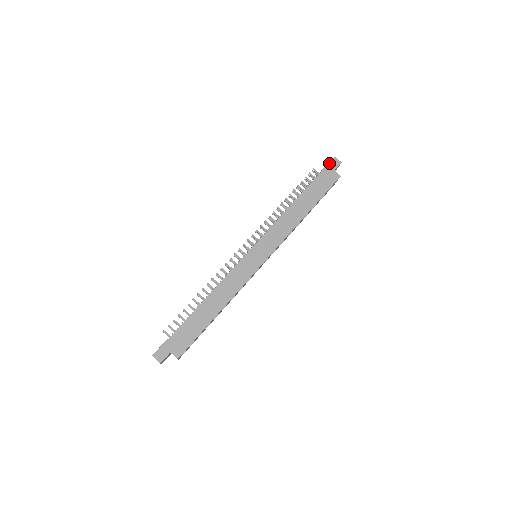
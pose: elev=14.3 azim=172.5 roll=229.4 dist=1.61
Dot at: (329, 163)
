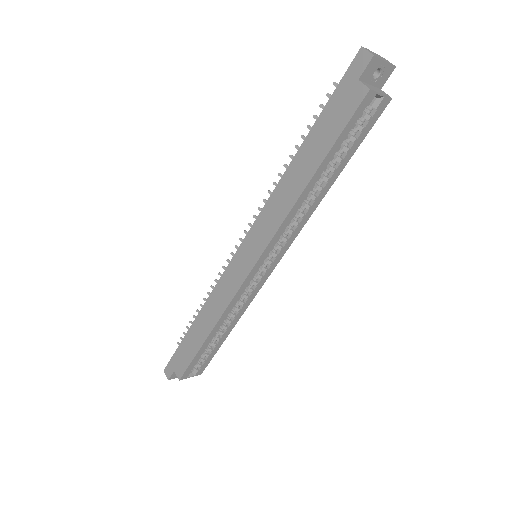
Dot at: (349, 66)
